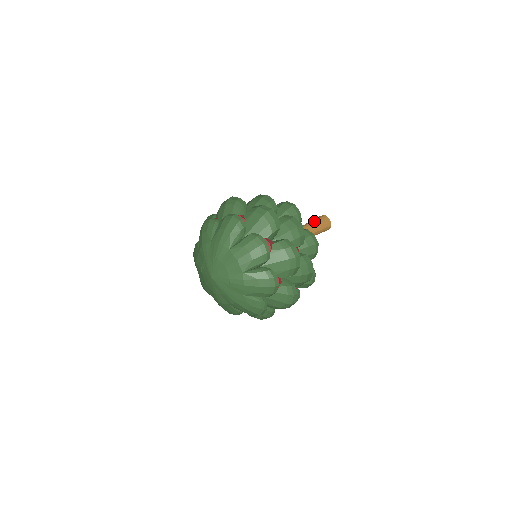
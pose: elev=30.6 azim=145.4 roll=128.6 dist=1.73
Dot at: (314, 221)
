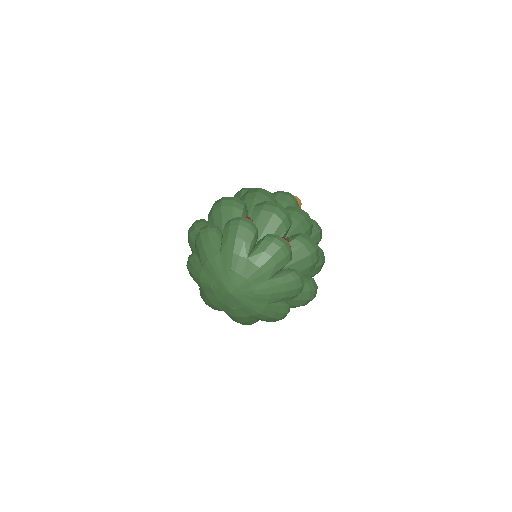
Dot at: occluded
